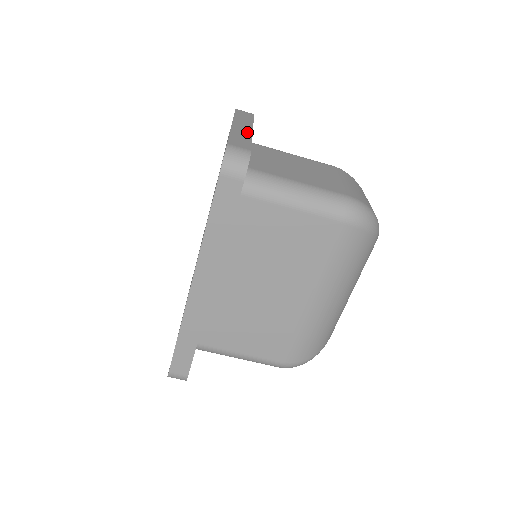
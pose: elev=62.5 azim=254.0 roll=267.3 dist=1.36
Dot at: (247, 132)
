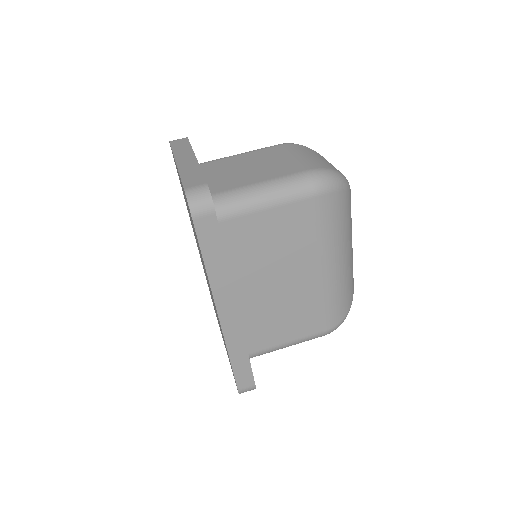
Dot at: (193, 164)
